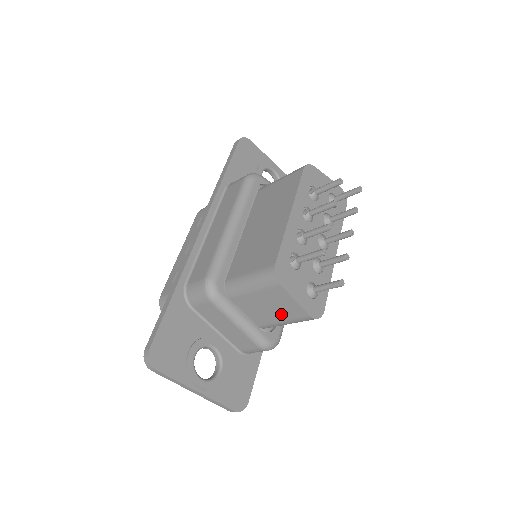
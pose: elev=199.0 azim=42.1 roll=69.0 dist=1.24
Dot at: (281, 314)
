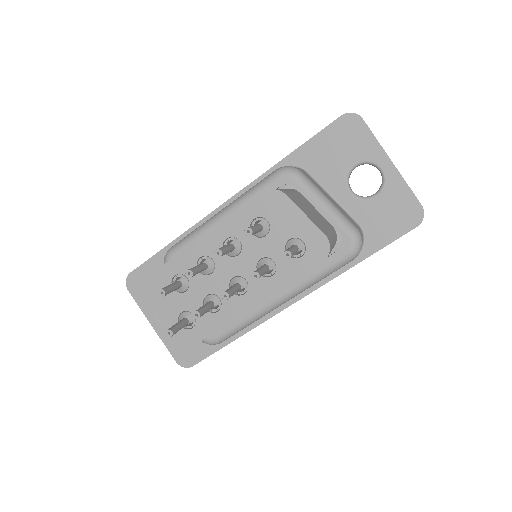
Dot at: occluded
